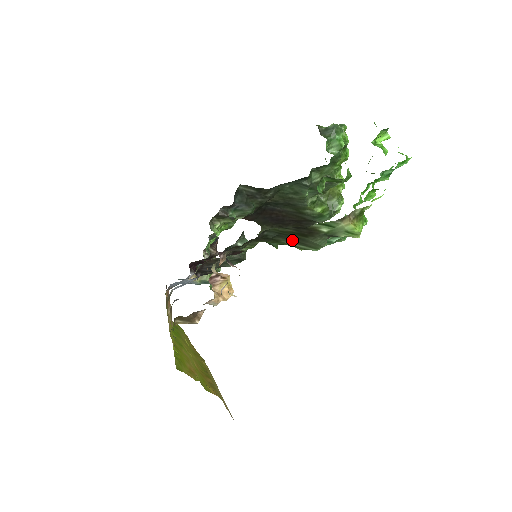
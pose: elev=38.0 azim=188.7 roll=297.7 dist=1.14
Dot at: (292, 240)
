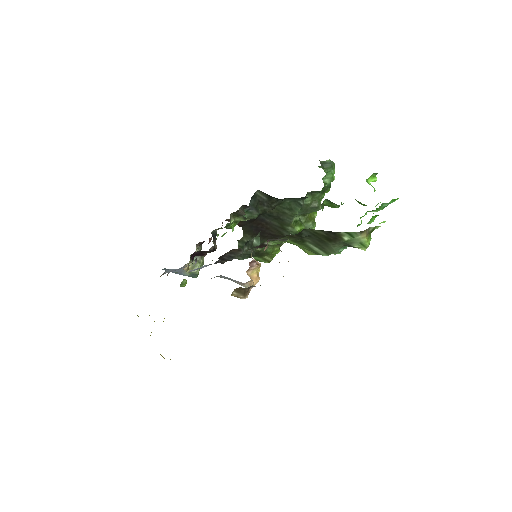
Dot at: (316, 242)
